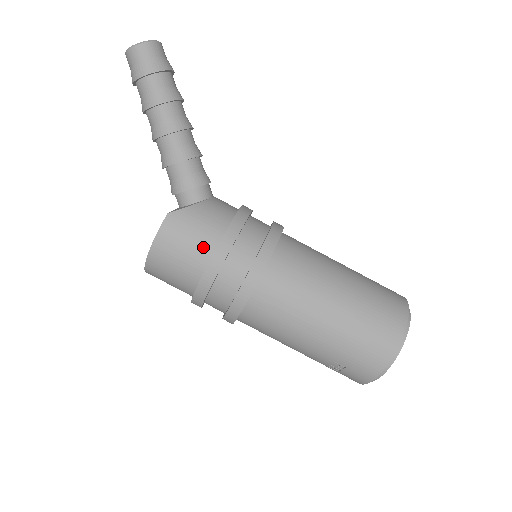
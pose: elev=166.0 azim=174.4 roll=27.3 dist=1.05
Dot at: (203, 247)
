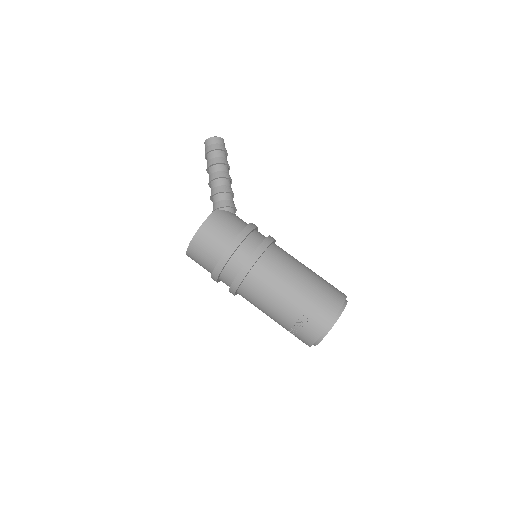
Dot at: (234, 229)
